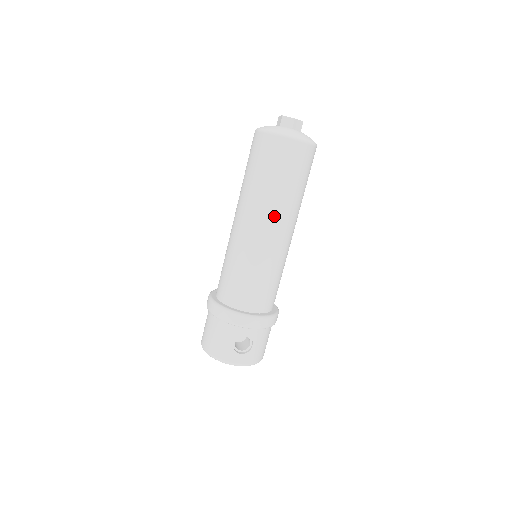
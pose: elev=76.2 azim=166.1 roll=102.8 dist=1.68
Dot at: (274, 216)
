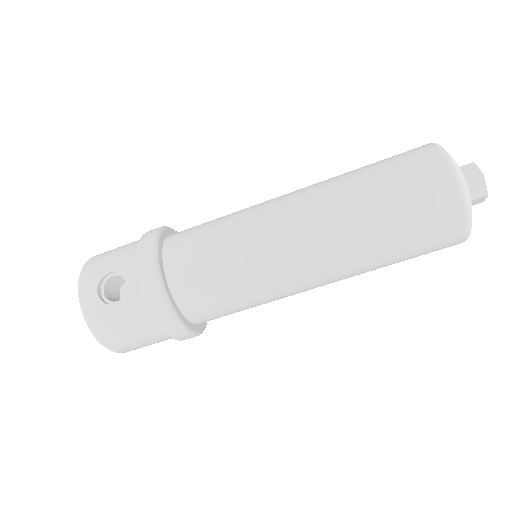
Dot at: (323, 216)
